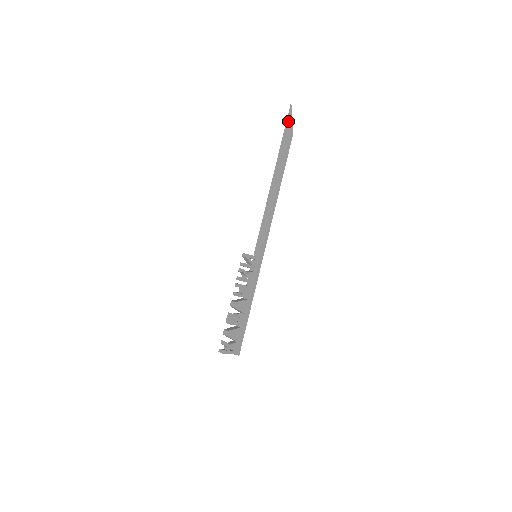
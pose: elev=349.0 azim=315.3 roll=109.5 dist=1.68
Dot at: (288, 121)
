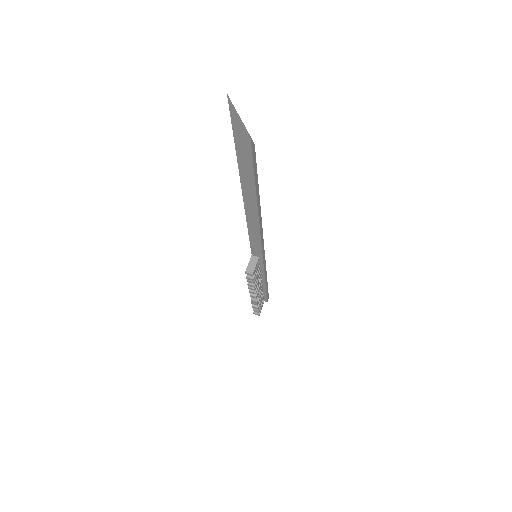
Dot at: (237, 129)
